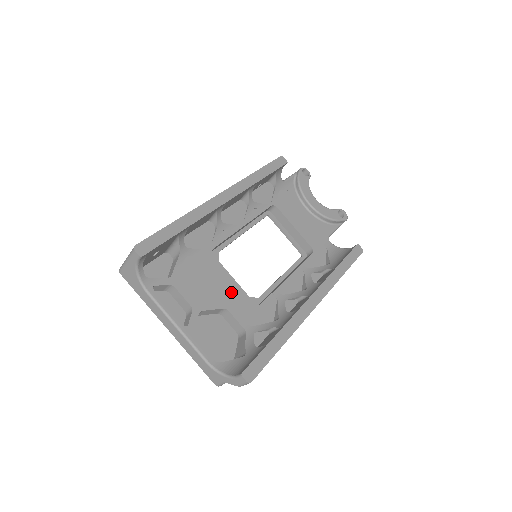
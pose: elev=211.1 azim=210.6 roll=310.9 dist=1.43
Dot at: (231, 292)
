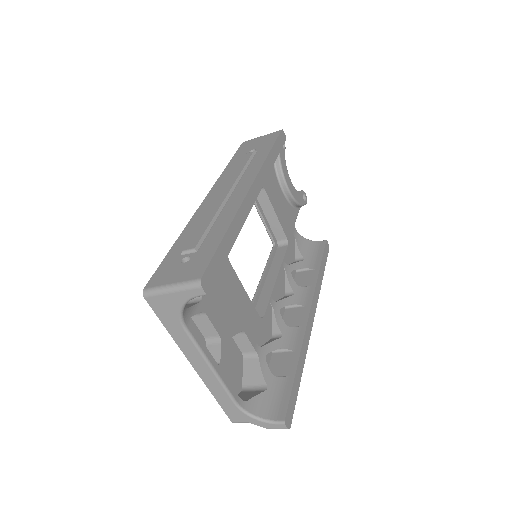
Dot at: (245, 308)
